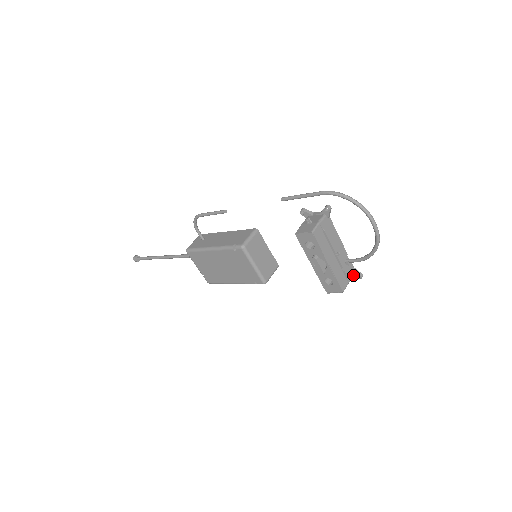
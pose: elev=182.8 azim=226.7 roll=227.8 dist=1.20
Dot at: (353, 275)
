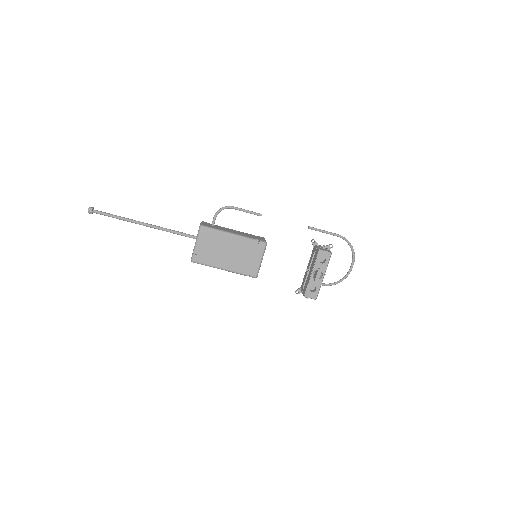
Dot at: occluded
